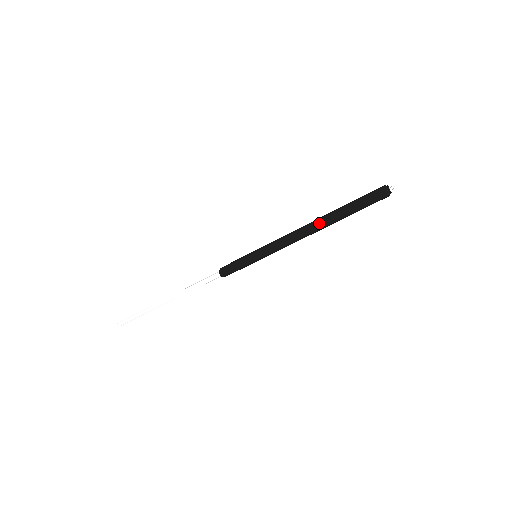
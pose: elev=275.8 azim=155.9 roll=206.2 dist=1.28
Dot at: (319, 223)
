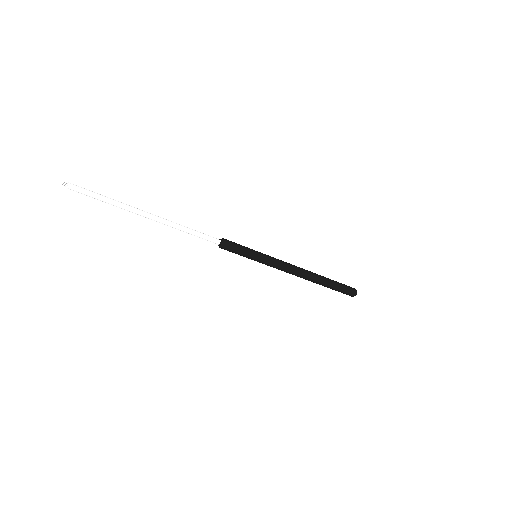
Dot at: (313, 278)
